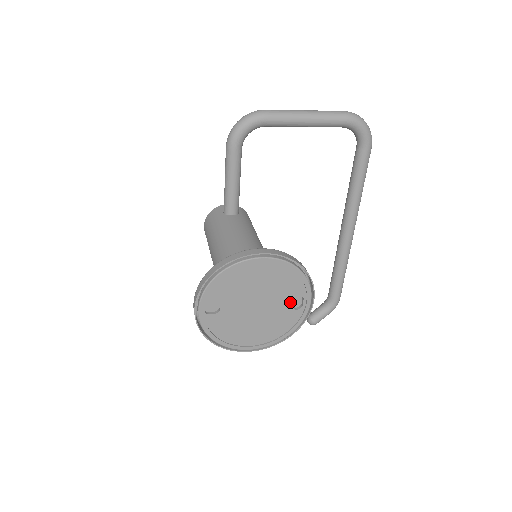
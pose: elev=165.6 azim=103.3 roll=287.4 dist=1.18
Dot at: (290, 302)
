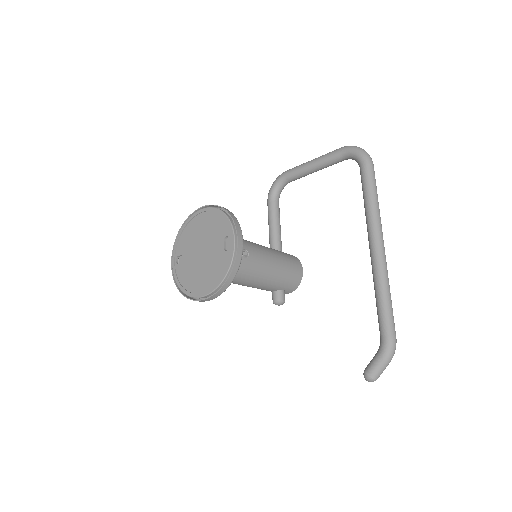
Dot at: (222, 244)
